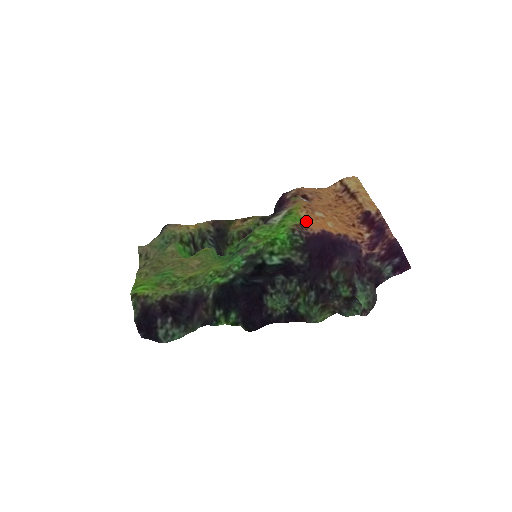
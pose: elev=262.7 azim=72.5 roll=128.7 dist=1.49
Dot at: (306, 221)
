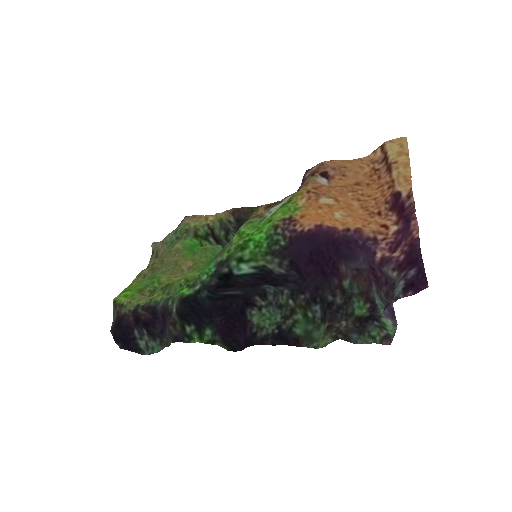
Dot at: (300, 213)
